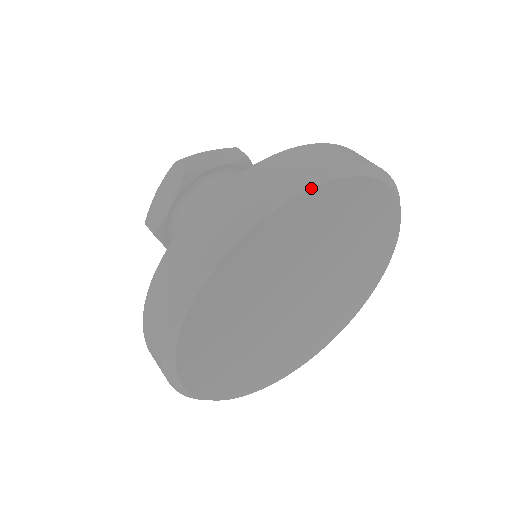
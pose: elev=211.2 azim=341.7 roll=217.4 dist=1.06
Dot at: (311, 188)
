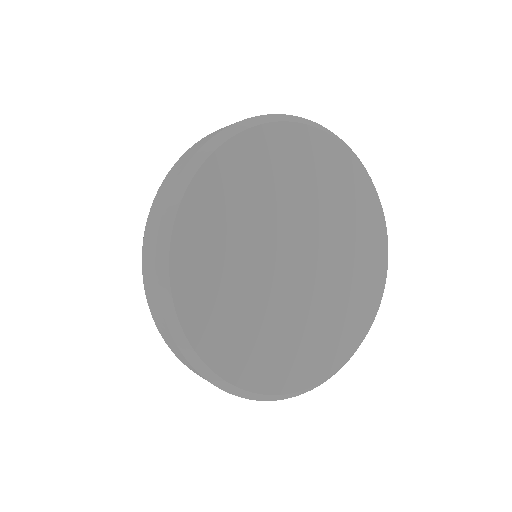
Dot at: (178, 207)
